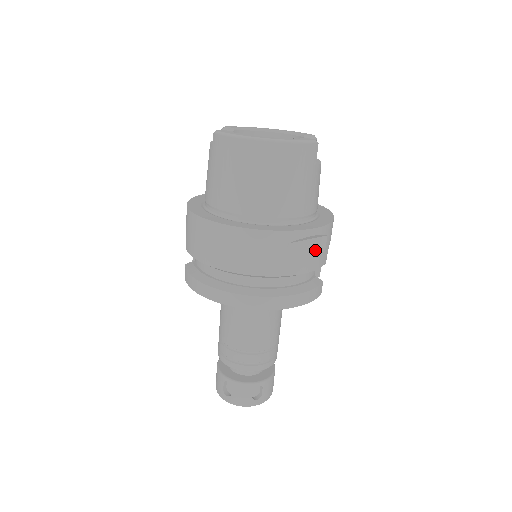
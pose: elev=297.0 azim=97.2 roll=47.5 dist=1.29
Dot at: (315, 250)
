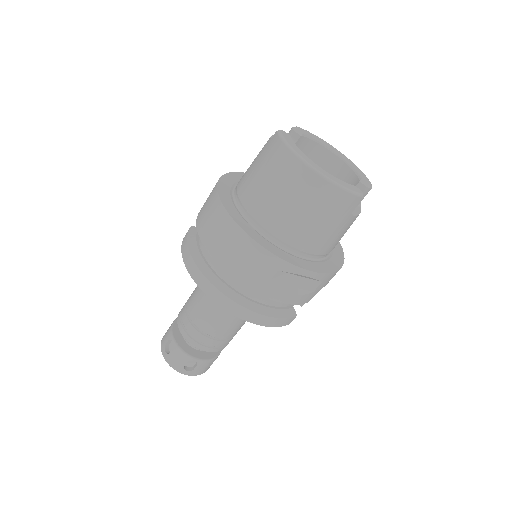
Dot at: (303, 288)
